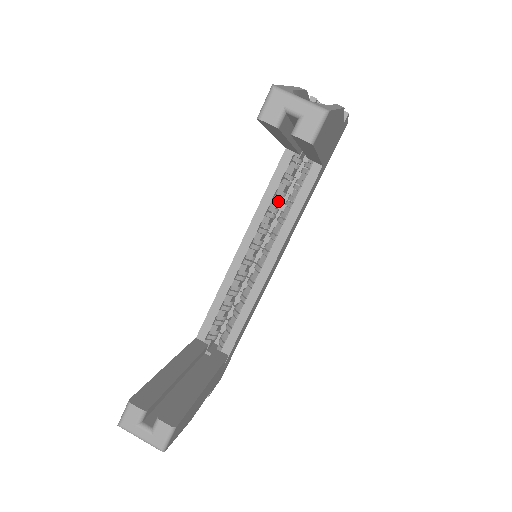
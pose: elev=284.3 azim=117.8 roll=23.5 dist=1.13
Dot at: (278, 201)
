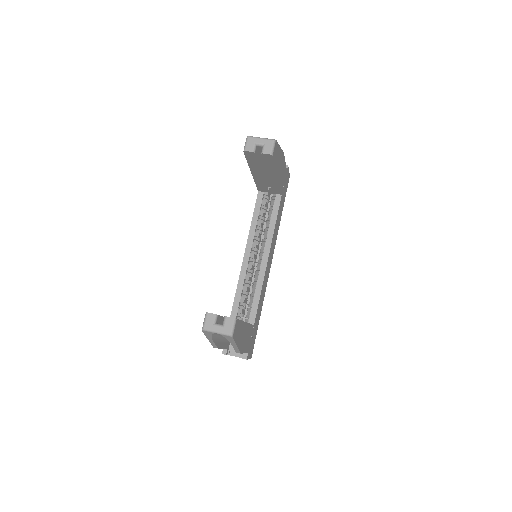
Dot at: (261, 222)
